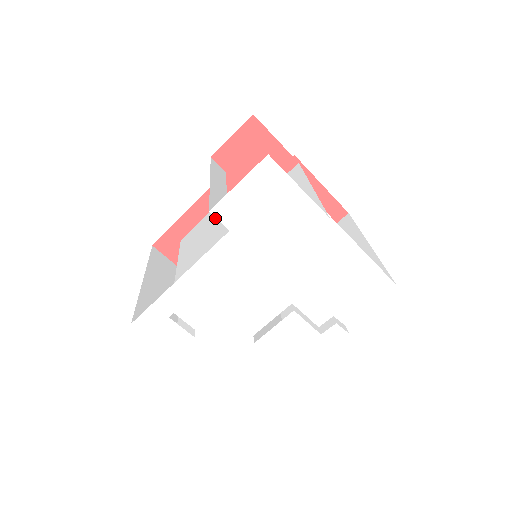
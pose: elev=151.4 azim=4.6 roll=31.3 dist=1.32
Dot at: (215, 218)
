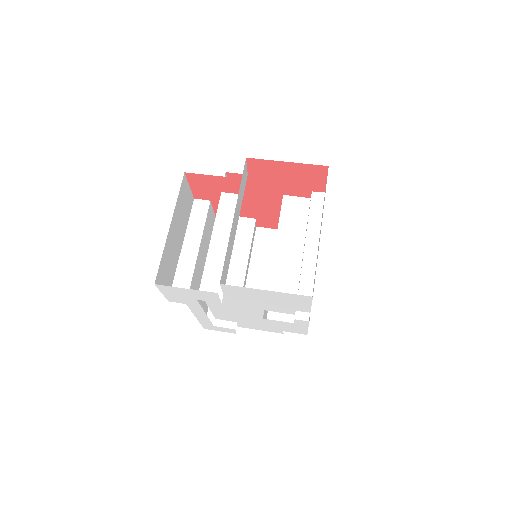
Dot at: occluded
